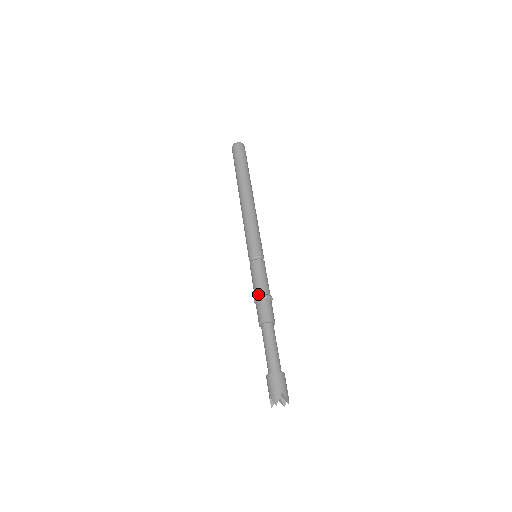
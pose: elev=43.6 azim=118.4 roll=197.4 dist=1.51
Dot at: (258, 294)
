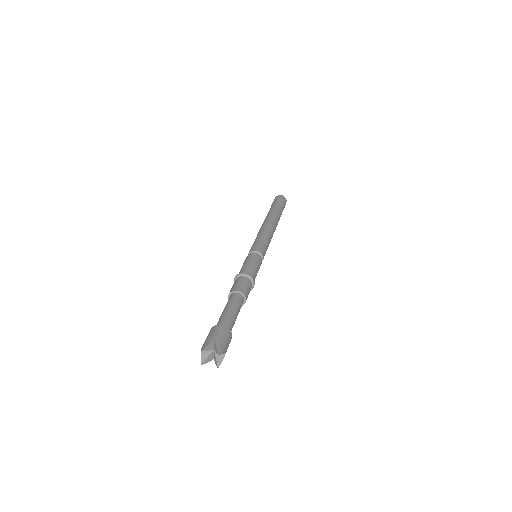
Dot at: occluded
